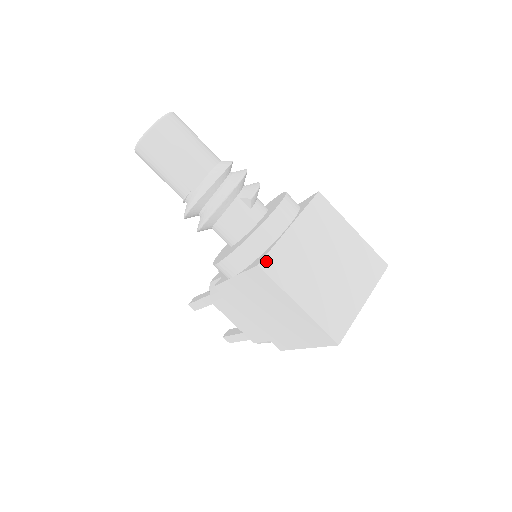
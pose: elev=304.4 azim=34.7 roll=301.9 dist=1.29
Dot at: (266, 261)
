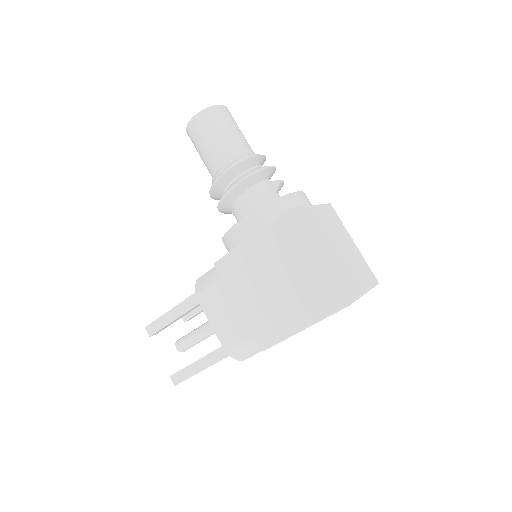
Dot at: (296, 210)
